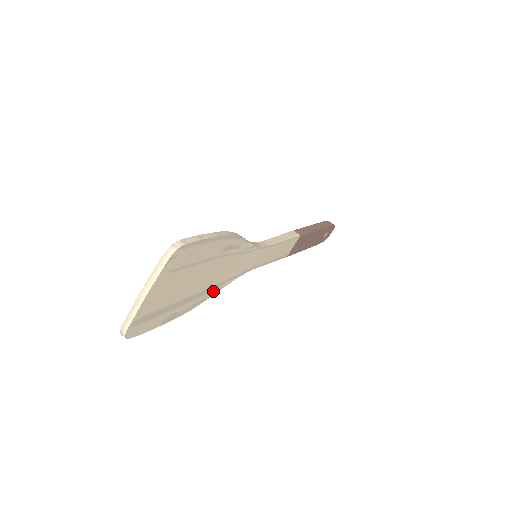
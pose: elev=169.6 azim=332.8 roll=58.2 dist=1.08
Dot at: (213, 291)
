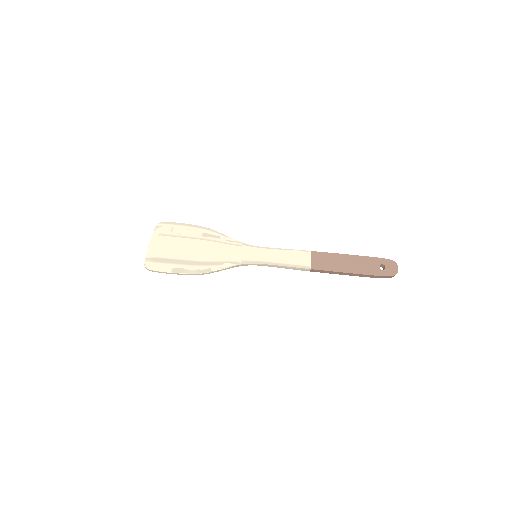
Dot at: (216, 267)
